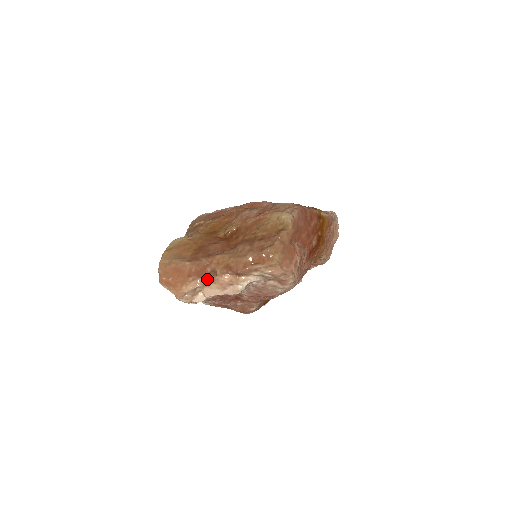
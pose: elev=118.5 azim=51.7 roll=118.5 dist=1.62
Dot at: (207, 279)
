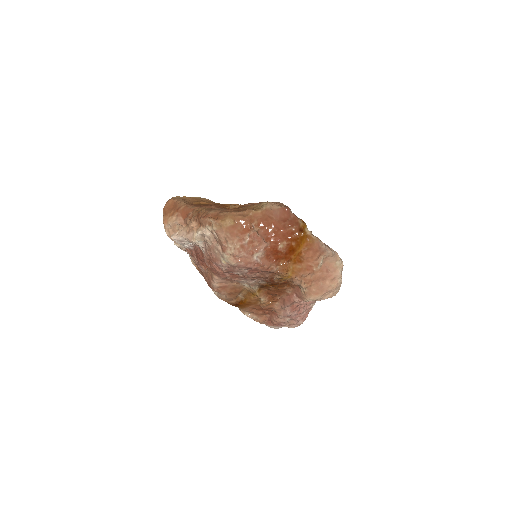
Dot at: (185, 220)
